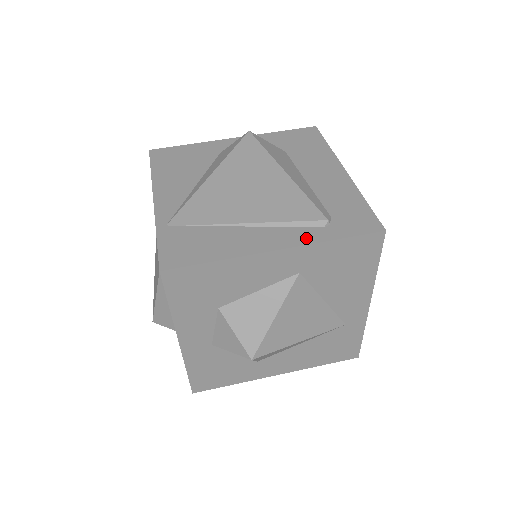
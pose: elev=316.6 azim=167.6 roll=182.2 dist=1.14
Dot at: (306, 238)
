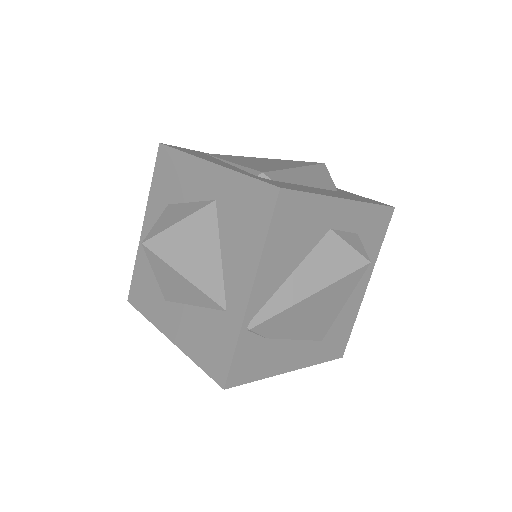
Dot at: (235, 169)
